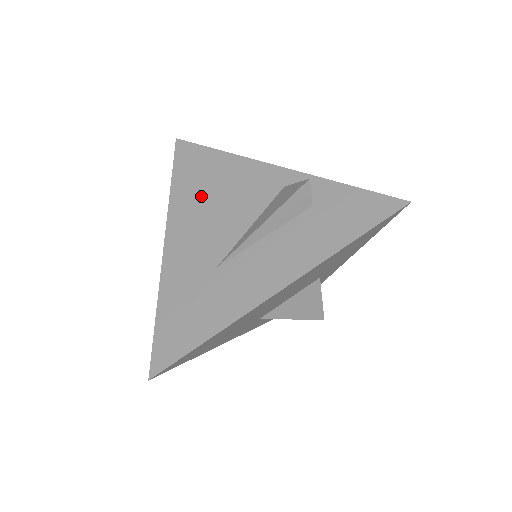
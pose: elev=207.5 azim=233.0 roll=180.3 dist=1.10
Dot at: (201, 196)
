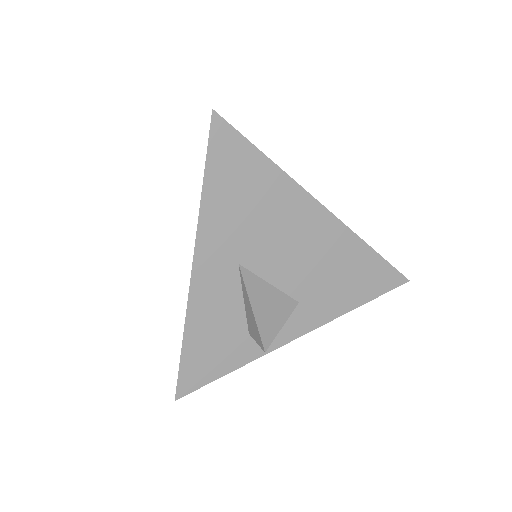
Dot at: occluded
